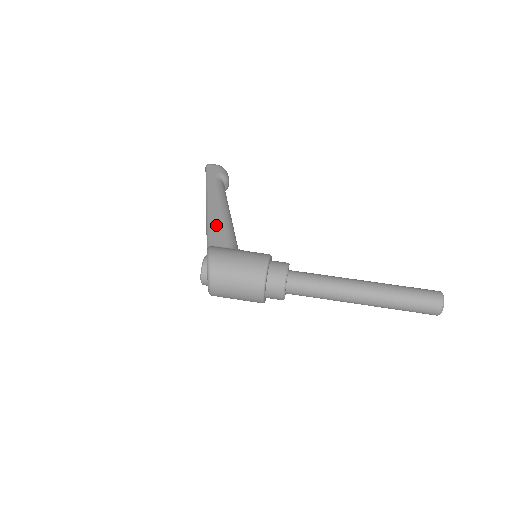
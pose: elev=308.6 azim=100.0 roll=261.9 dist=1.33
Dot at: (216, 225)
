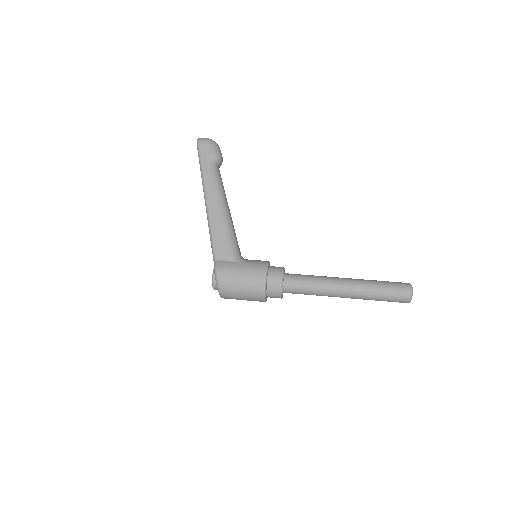
Dot at: (218, 233)
